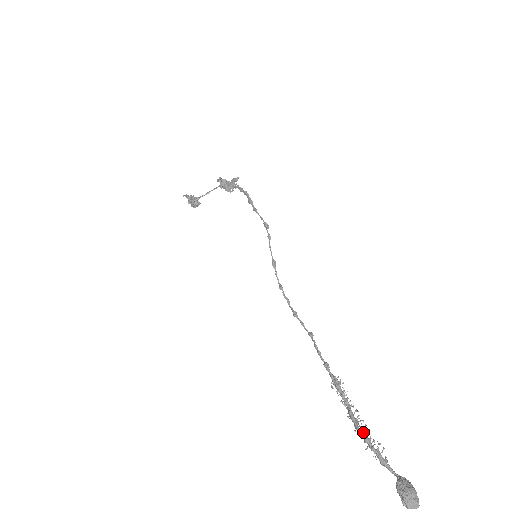
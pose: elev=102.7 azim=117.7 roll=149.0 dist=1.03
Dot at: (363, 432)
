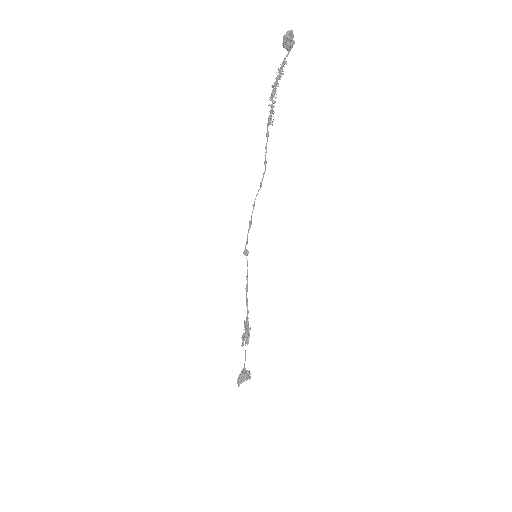
Dot at: (275, 83)
